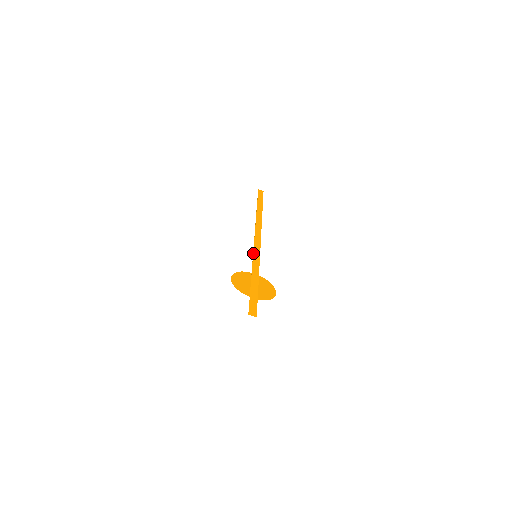
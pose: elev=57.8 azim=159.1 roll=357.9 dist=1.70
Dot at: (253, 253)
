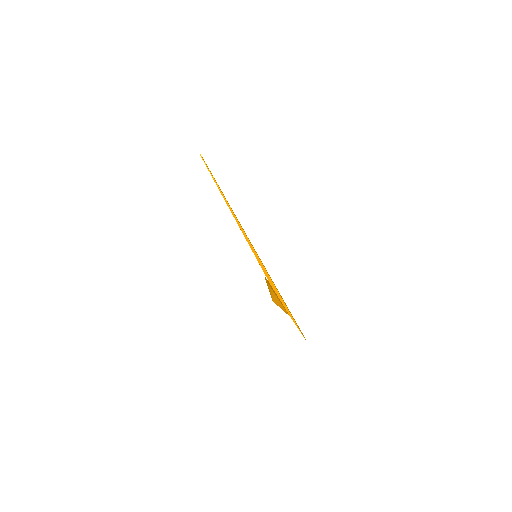
Dot at: occluded
